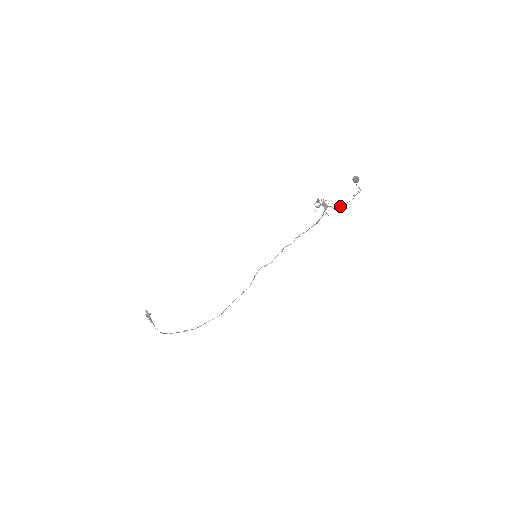
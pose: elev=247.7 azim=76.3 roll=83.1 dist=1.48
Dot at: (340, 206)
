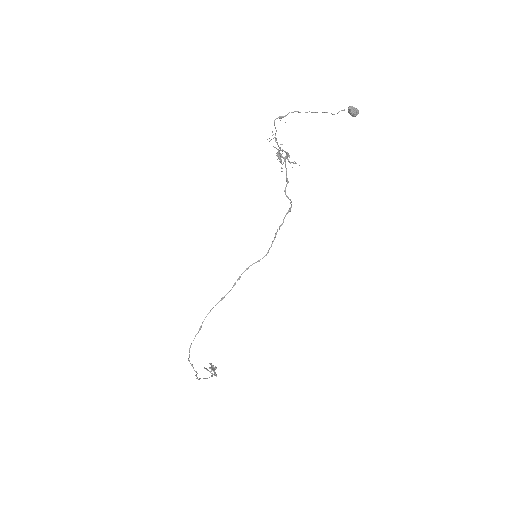
Dot at: occluded
